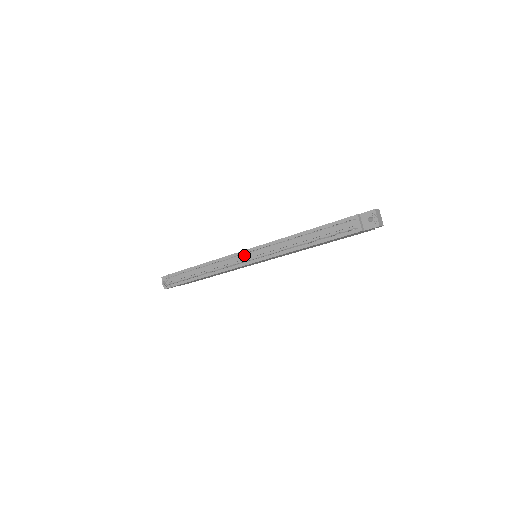
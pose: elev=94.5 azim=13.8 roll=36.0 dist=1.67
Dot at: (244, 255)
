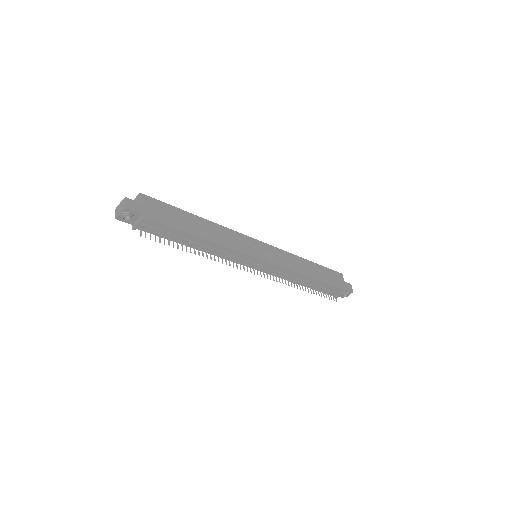
Dot at: (255, 262)
